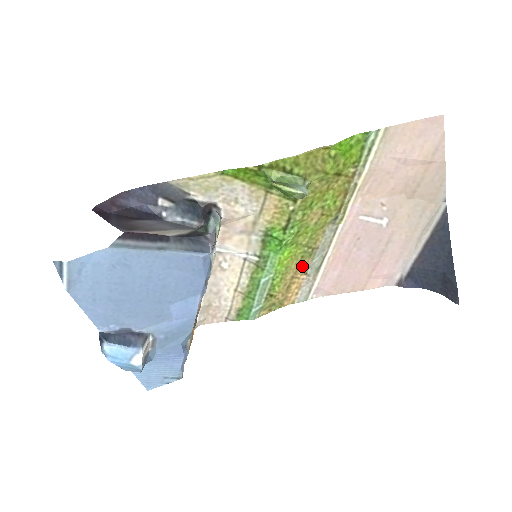
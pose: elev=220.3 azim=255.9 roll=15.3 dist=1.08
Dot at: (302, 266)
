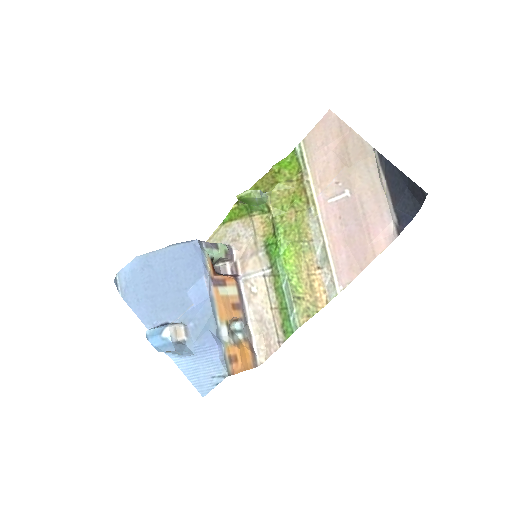
Dot at: (310, 262)
